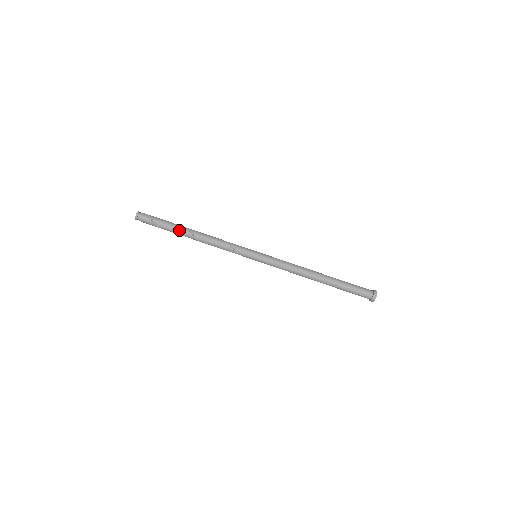
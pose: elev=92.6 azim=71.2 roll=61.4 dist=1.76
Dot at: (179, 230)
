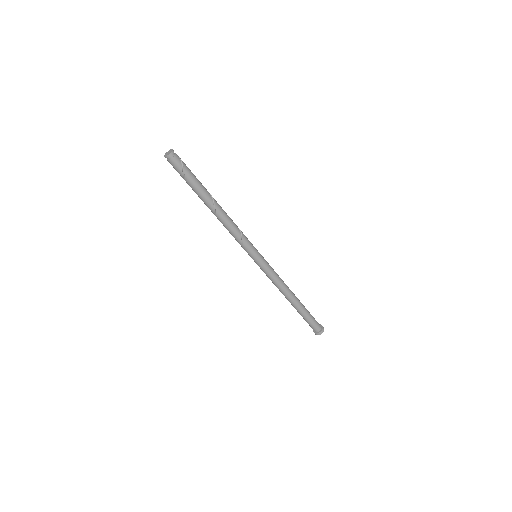
Dot at: (204, 196)
